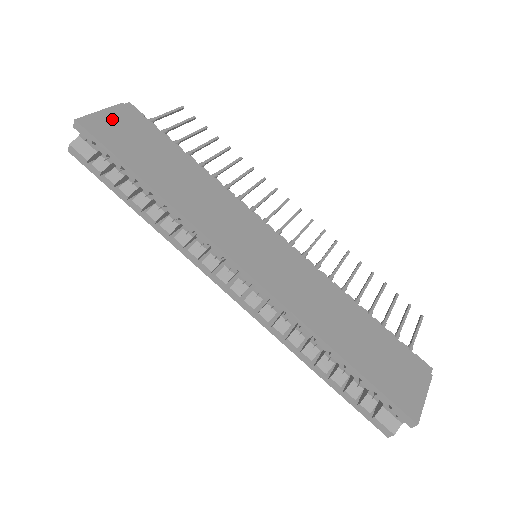
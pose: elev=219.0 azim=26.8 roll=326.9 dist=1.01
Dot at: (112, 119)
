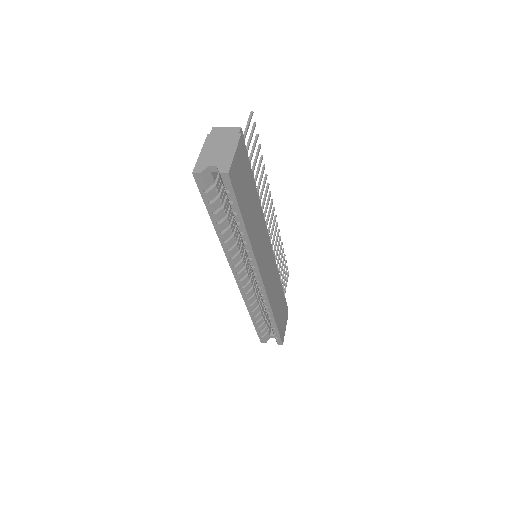
Dot at: (238, 161)
